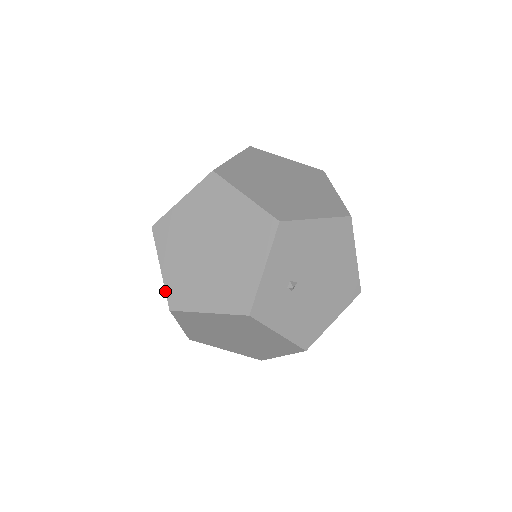
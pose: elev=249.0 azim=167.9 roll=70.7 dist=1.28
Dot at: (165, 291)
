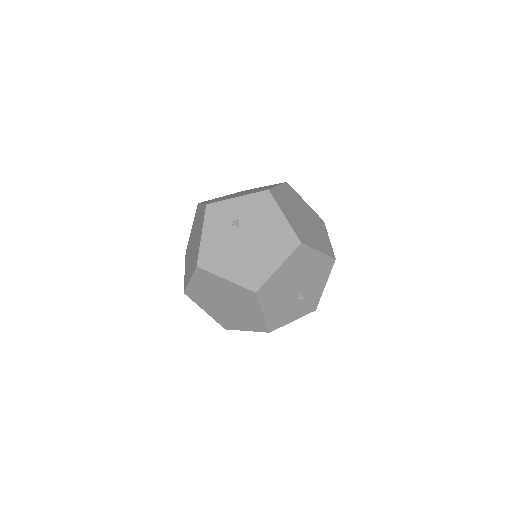
Dot at: occluded
